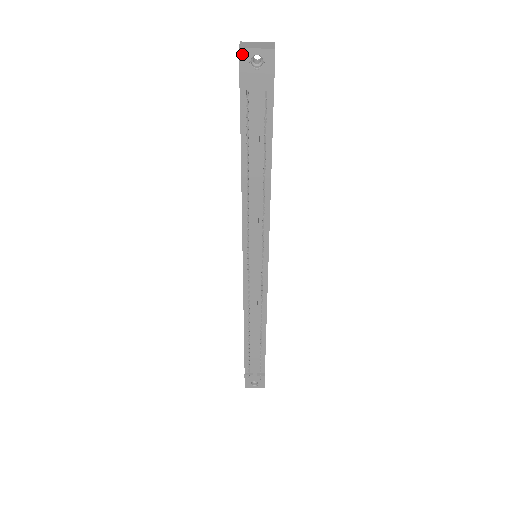
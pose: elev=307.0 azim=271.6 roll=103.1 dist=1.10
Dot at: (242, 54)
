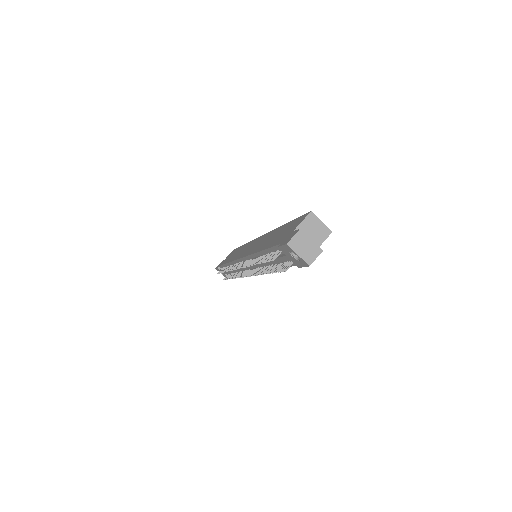
Dot at: (287, 246)
